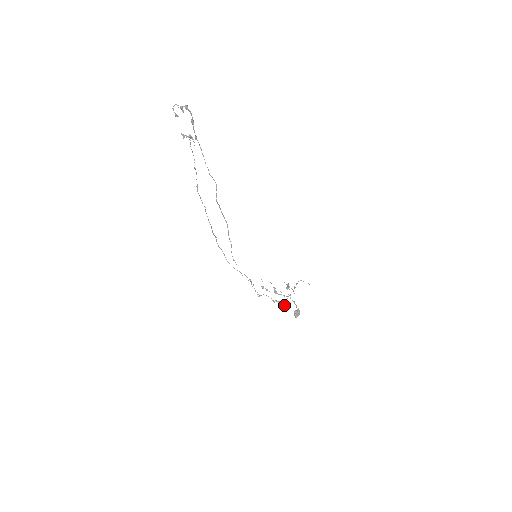
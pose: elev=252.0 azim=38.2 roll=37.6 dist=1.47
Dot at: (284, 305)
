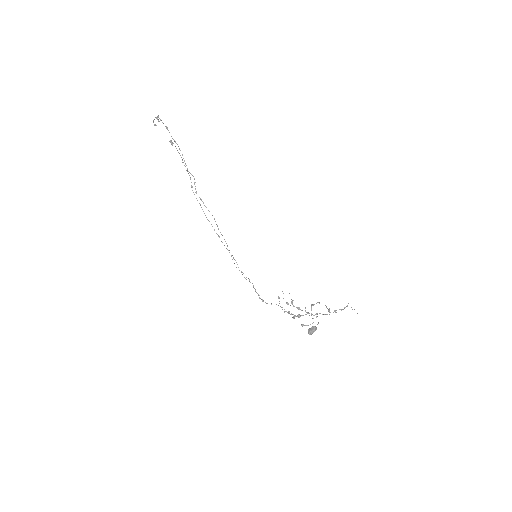
Dot at: (294, 317)
